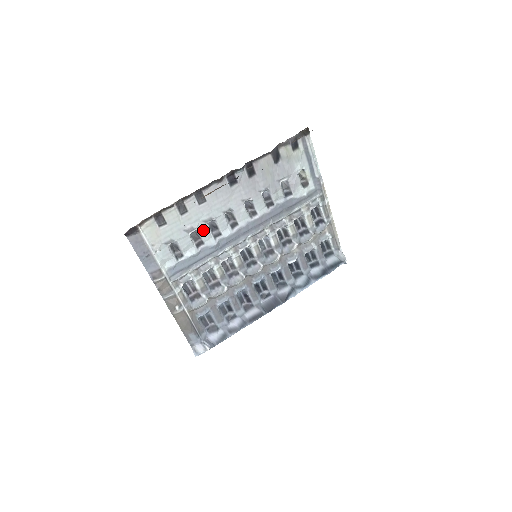
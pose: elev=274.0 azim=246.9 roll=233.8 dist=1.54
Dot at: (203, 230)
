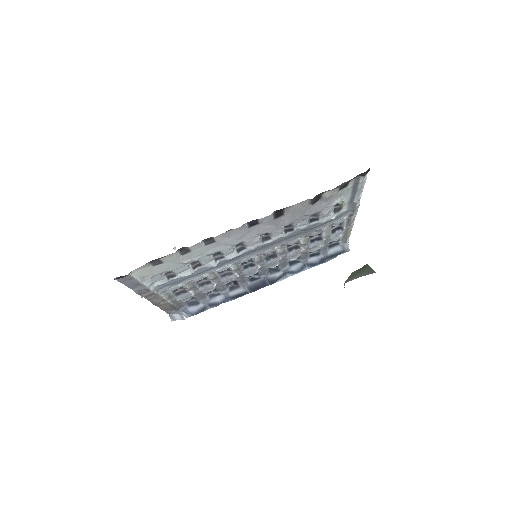
Dot at: (204, 259)
